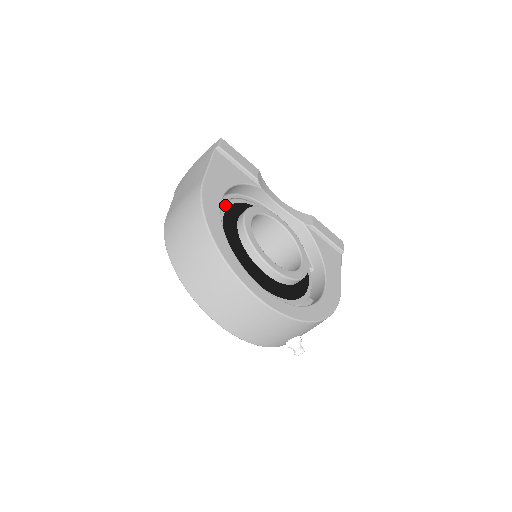
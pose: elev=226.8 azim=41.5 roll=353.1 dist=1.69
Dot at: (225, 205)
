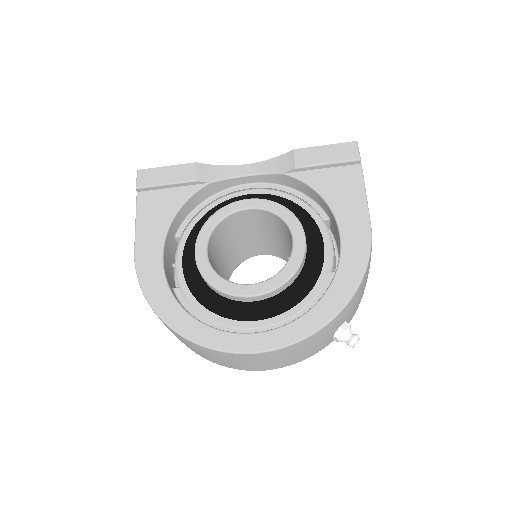
Dot at: (182, 243)
